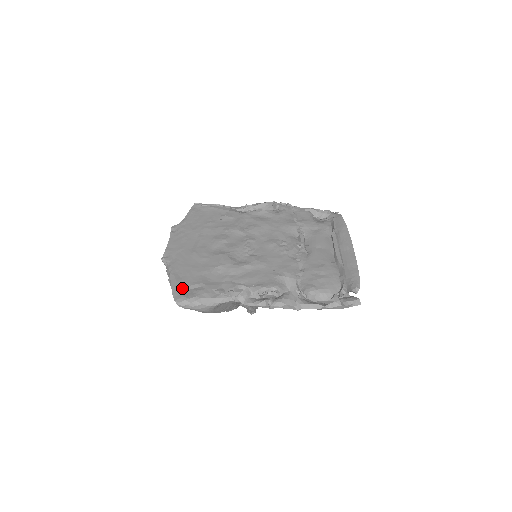
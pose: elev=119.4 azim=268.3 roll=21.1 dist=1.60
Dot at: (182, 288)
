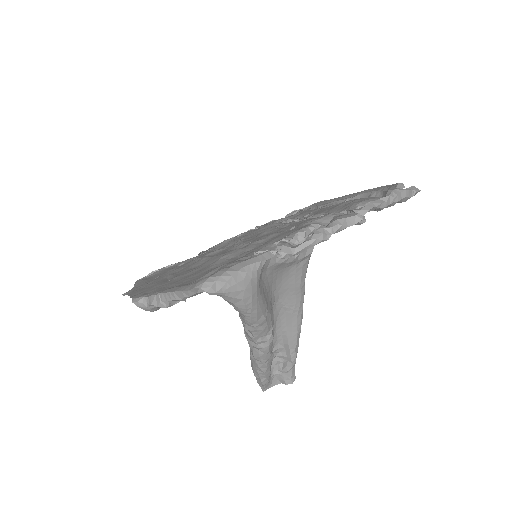
Dot at: (192, 282)
